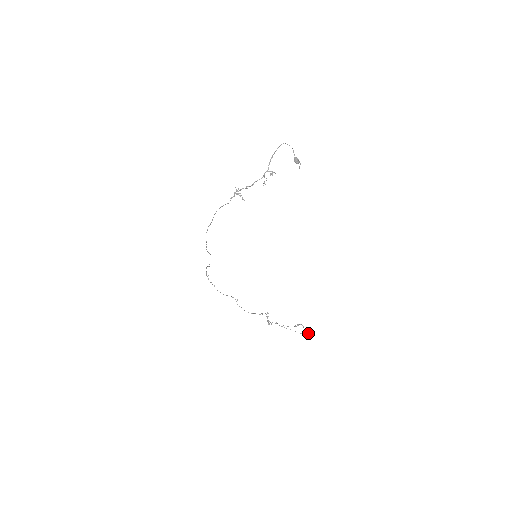
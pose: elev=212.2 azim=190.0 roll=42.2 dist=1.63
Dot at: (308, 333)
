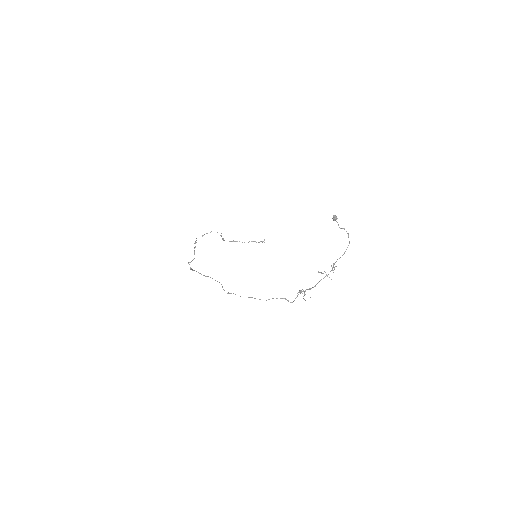
Dot at: occluded
